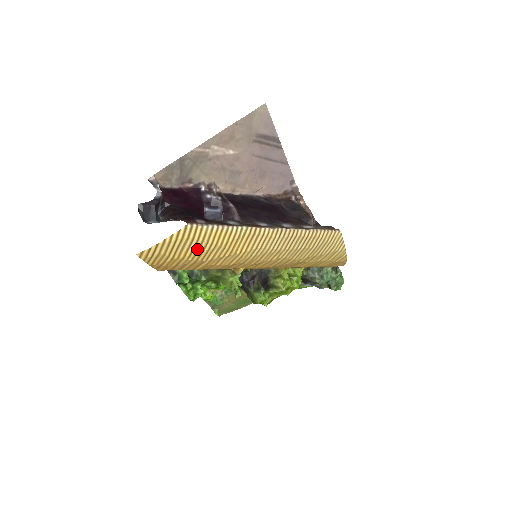
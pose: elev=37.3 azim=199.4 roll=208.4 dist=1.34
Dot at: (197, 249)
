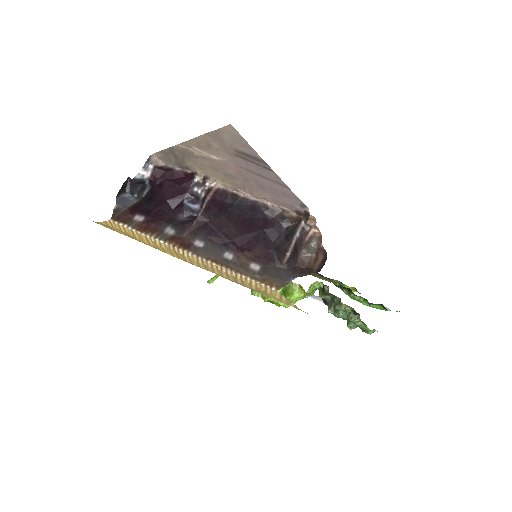
Dot at: (134, 238)
